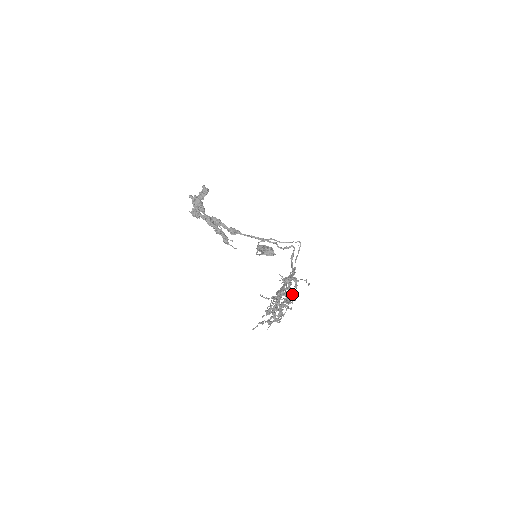
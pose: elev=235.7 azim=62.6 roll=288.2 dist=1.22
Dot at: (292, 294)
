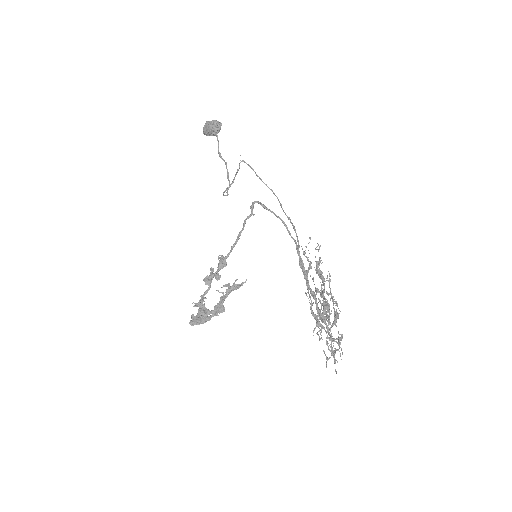
Dot at: (325, 302)
